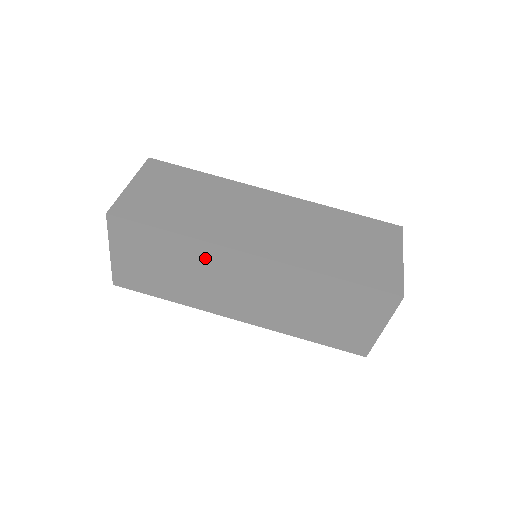
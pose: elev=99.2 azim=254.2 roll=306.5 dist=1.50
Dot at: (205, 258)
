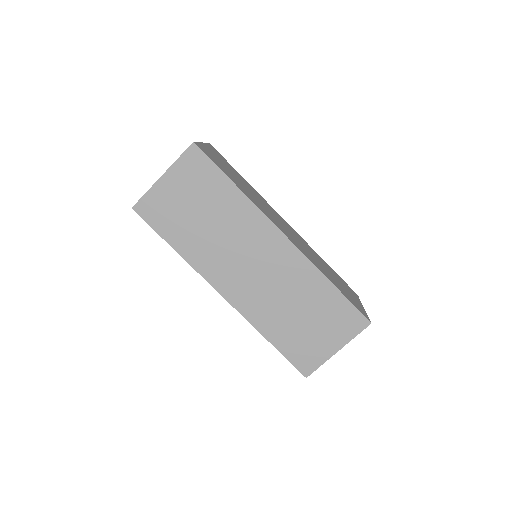
Dot at: (244, 221)
